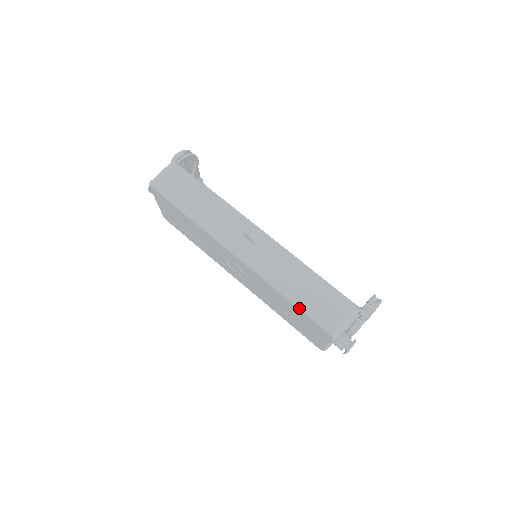
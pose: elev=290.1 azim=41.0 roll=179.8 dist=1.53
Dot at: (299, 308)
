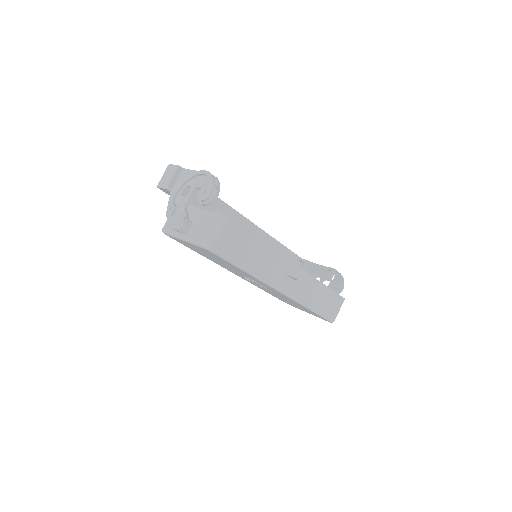
Dot at: (317, 314)
